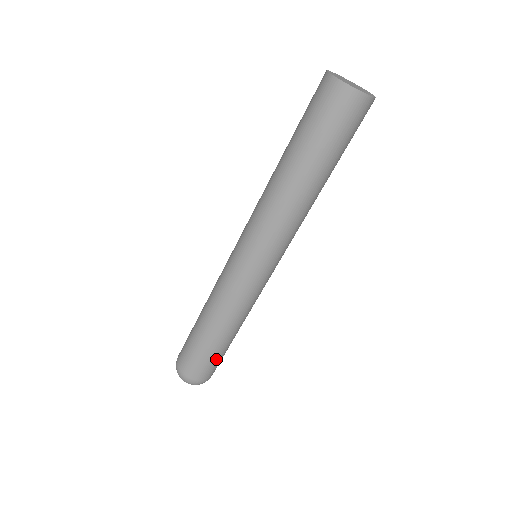
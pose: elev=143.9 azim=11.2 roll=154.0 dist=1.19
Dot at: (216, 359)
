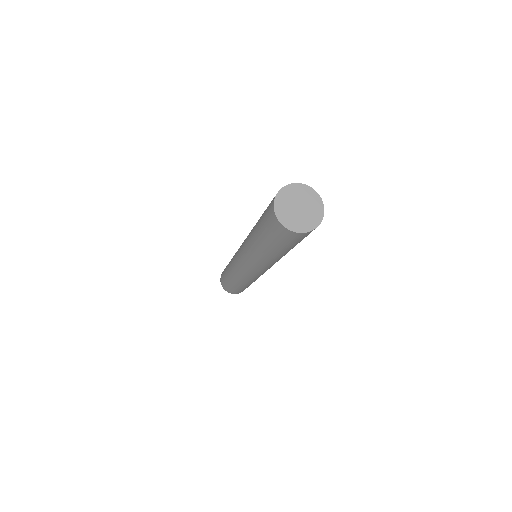
Dot at: occluded
